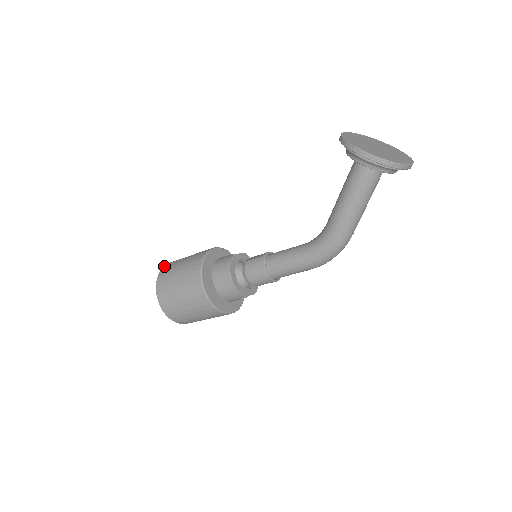
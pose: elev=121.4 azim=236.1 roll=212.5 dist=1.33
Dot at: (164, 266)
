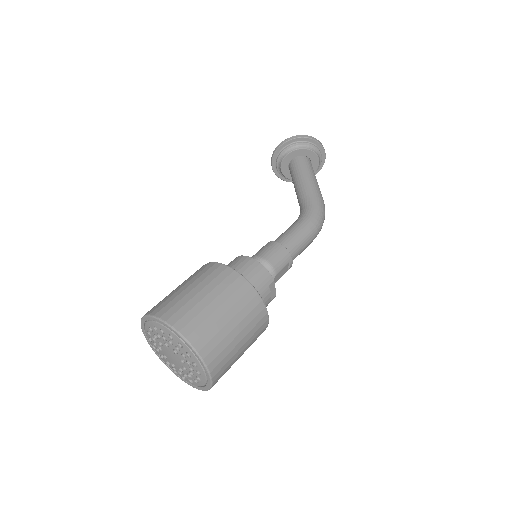
Dot at: occluded
